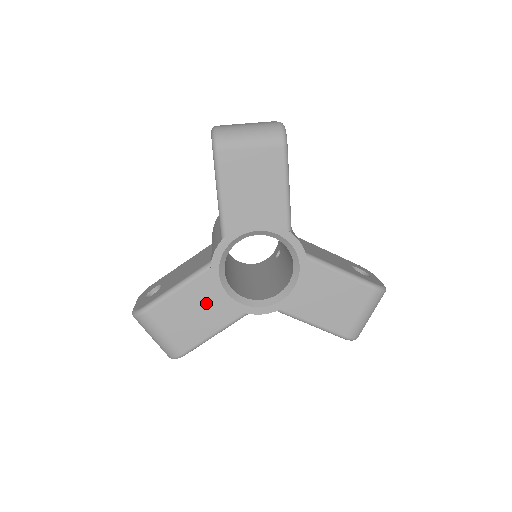
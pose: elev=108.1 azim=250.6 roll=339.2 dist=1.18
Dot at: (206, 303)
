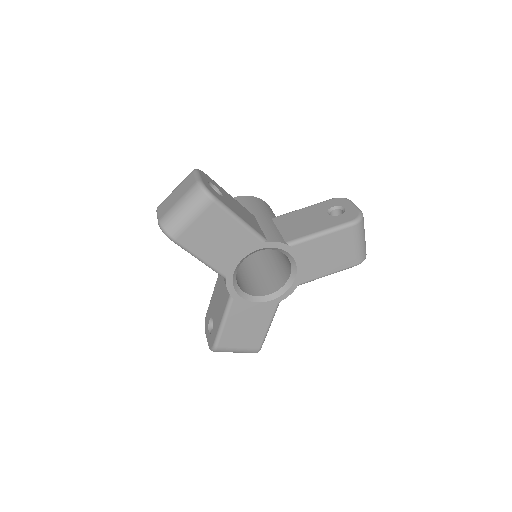
Dot at: (248, 317)
